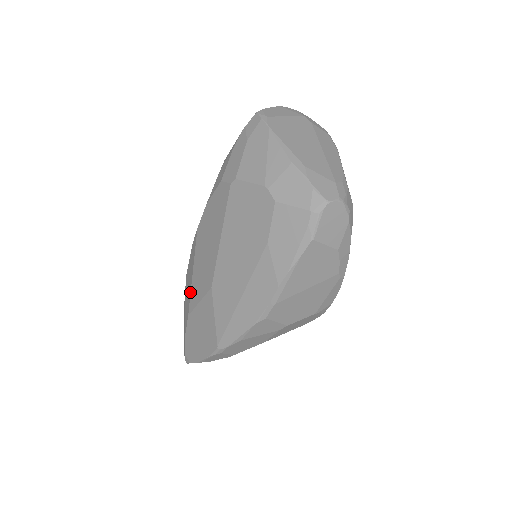
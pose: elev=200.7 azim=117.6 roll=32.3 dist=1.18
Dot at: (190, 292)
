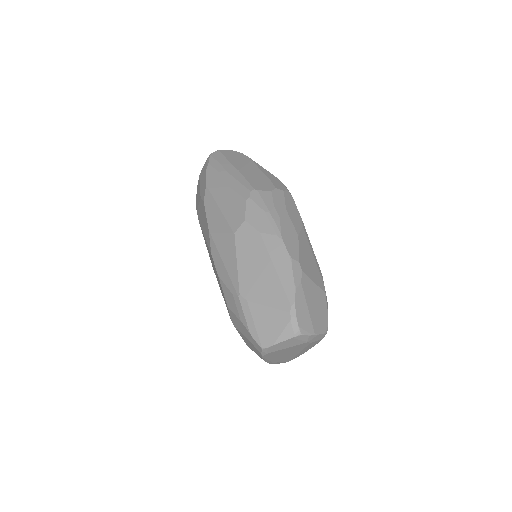
Dot at: (202, 230)
